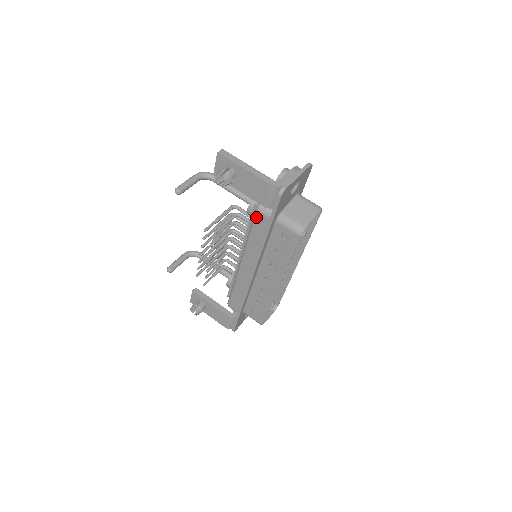
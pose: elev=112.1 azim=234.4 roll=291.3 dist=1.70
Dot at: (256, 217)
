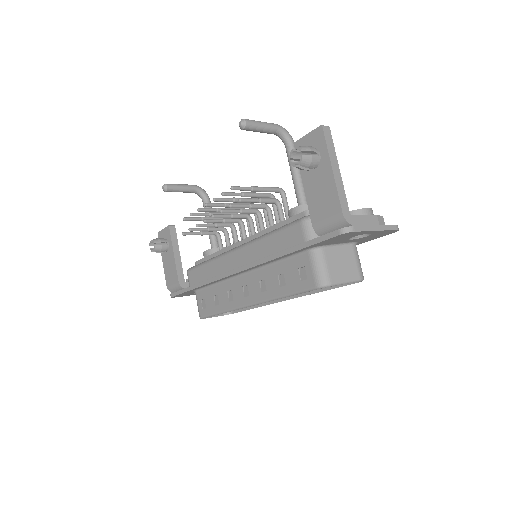
Dot at: (294, 226)
